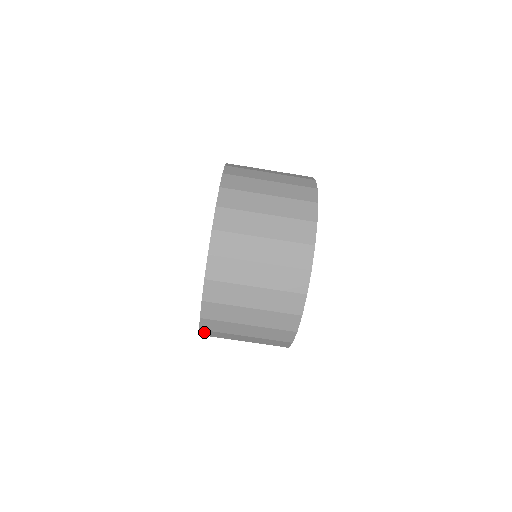
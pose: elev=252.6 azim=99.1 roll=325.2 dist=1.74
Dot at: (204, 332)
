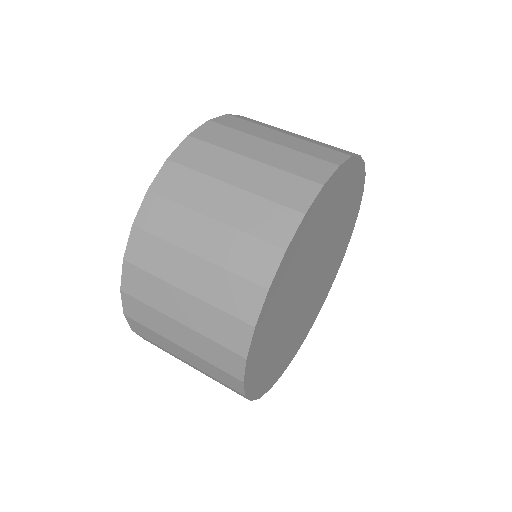
Dot at: (128, 303)
